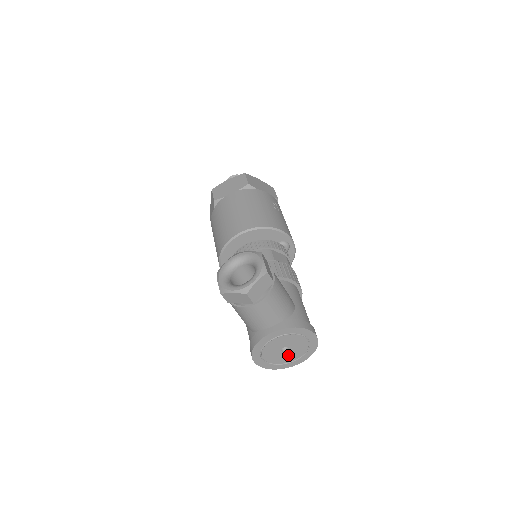
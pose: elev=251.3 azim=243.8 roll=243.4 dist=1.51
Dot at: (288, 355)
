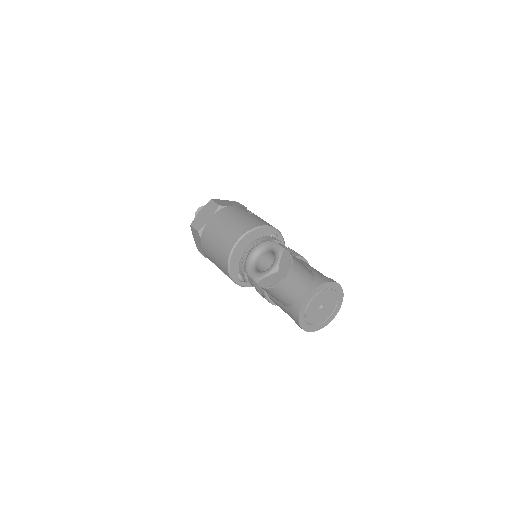
Dot at: (325, 312)
